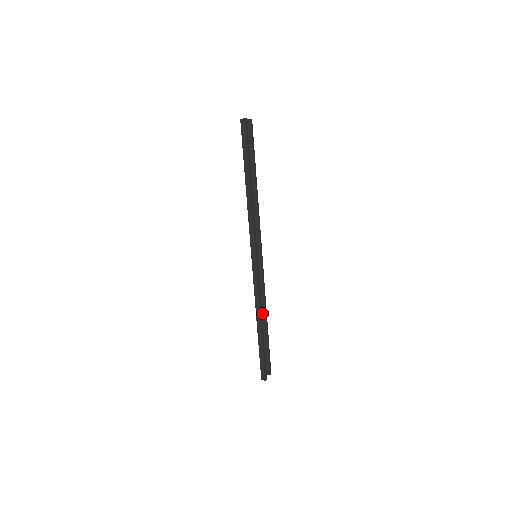
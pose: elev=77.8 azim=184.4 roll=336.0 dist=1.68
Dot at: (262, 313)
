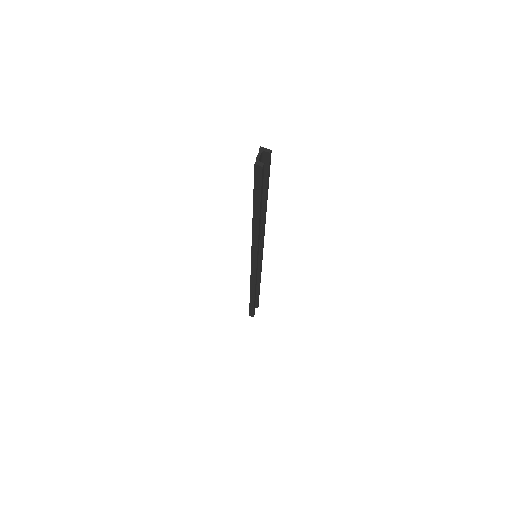
Dot at: occluded
